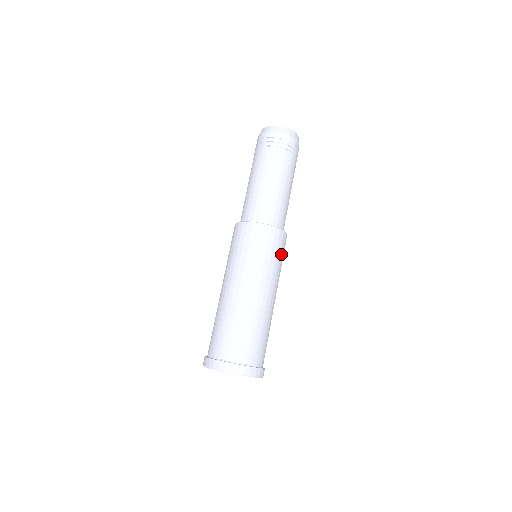
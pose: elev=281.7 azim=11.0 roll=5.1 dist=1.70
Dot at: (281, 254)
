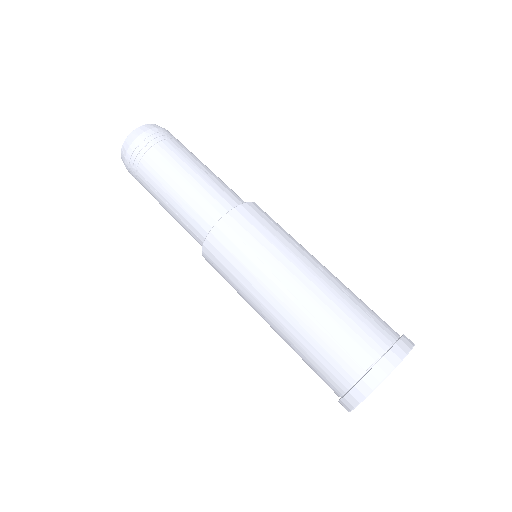
Dot at: occluded
